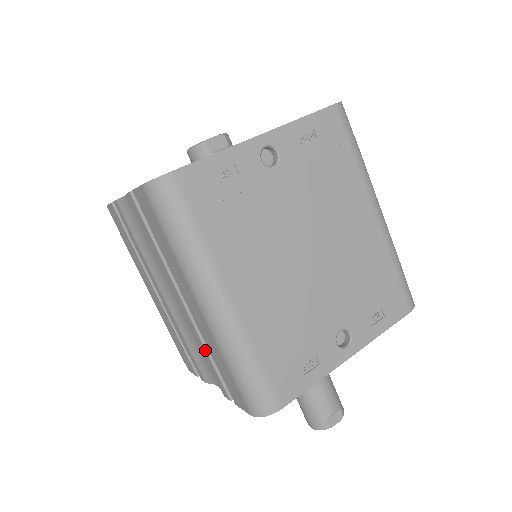
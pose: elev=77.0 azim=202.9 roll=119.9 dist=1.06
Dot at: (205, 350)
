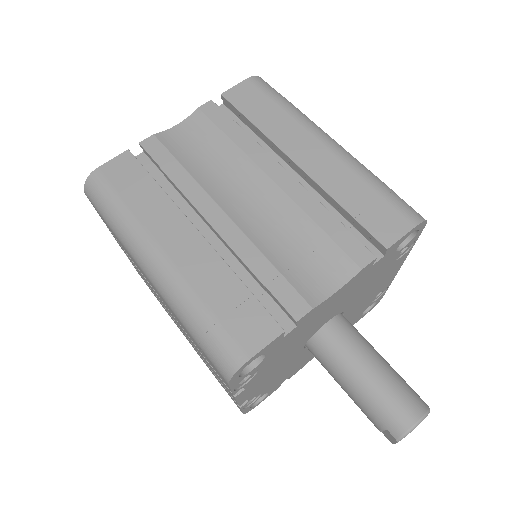
Dot at: (325, 209)
